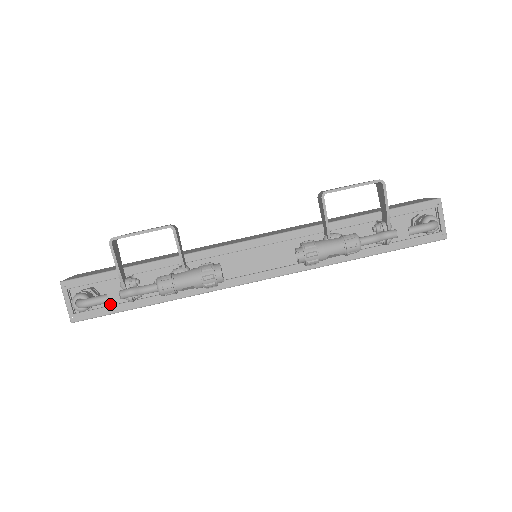
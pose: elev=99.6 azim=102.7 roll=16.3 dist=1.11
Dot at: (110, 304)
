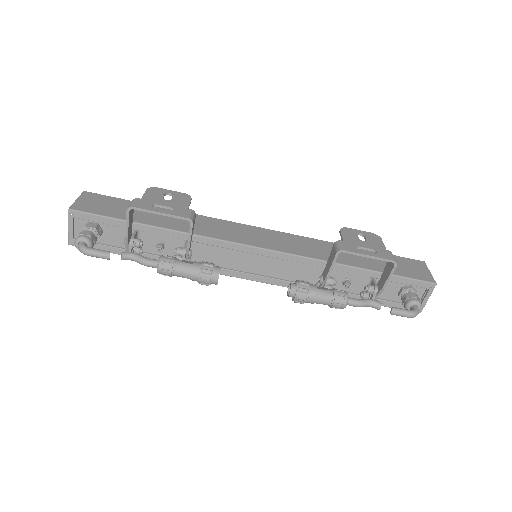
Dot at: (109, 243)
